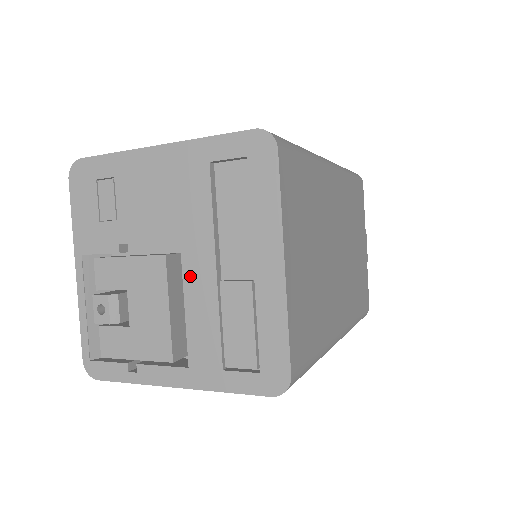
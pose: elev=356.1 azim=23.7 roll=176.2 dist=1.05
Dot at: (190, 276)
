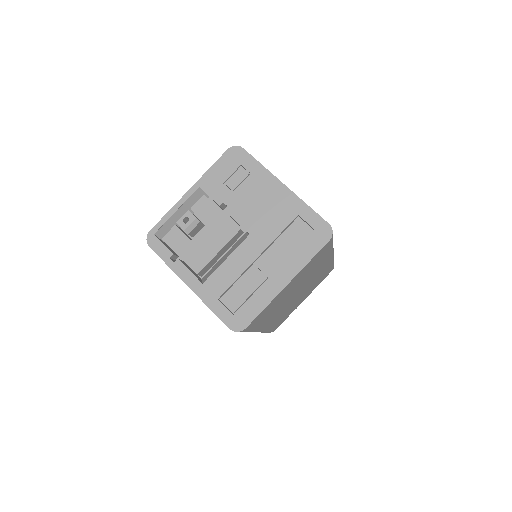
Dot at: (243, 249)
